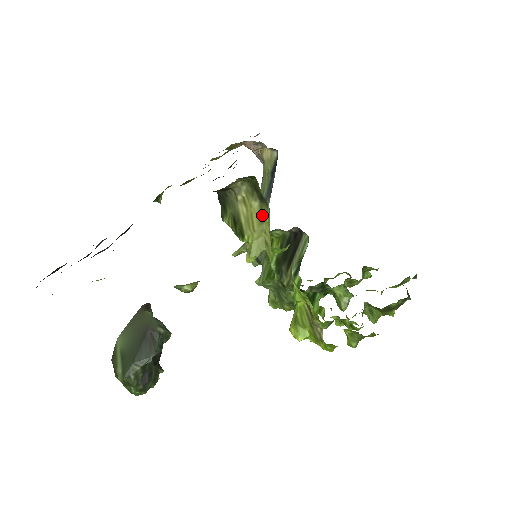
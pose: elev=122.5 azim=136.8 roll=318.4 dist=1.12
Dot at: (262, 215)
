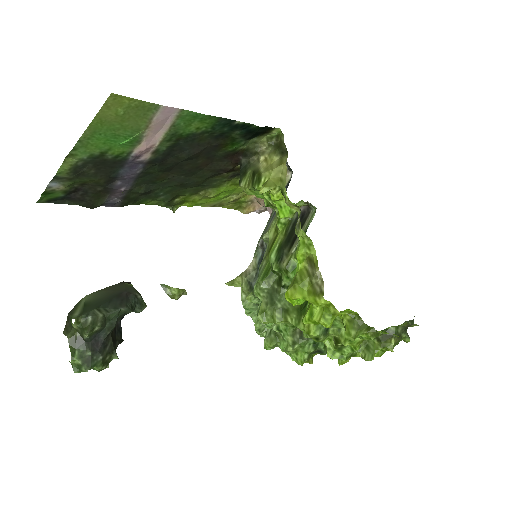
Dot at: (281, 162)
